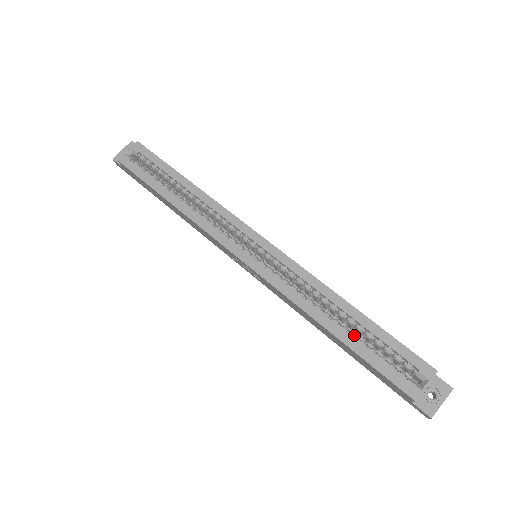
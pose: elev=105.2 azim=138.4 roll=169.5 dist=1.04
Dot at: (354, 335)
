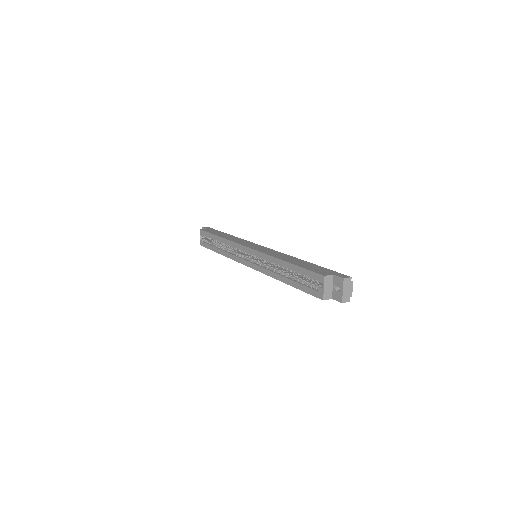
Dot at: (292, 278)
